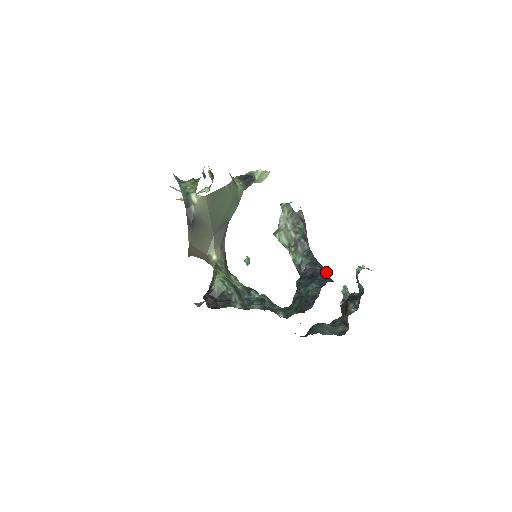
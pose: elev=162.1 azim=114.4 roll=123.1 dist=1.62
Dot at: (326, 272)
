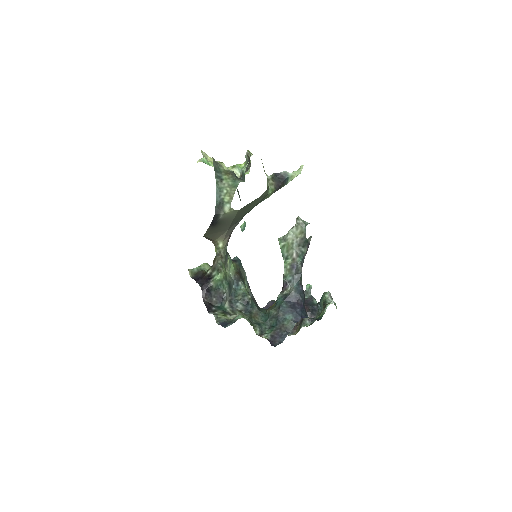
Dot at: (304, 299)
